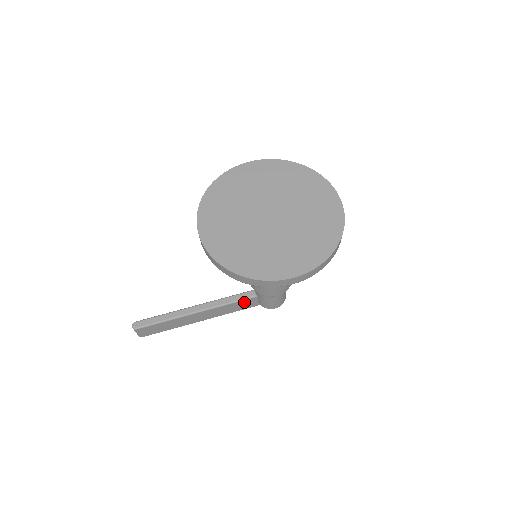
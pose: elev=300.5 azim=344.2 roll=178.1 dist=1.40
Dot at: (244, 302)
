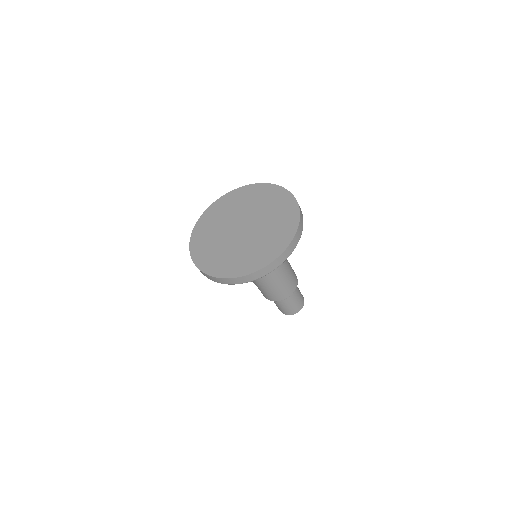
Dot at: occluded
